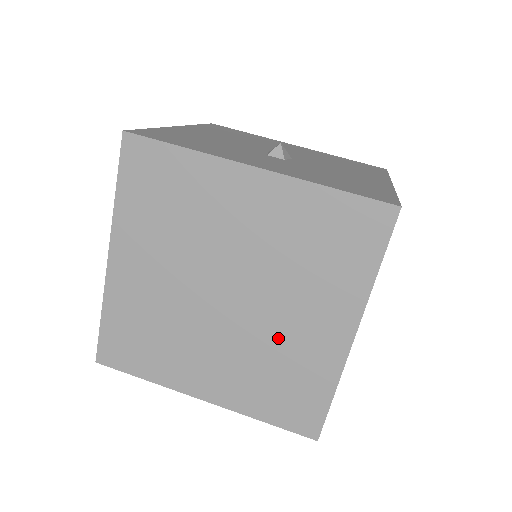
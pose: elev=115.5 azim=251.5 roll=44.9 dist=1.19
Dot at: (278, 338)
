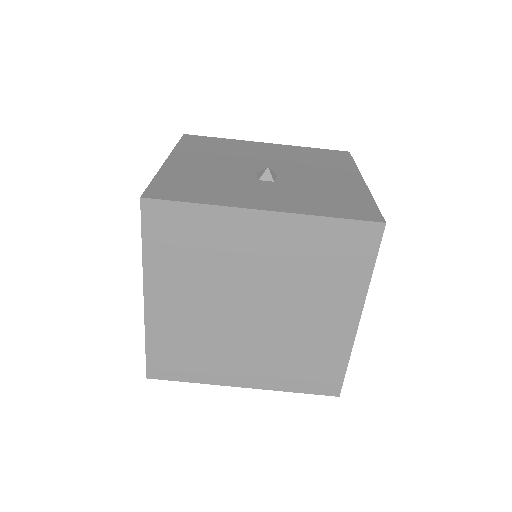
Dot at: (299, 332)
